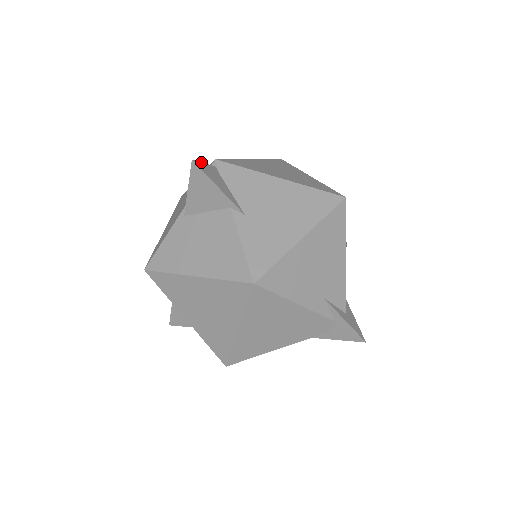
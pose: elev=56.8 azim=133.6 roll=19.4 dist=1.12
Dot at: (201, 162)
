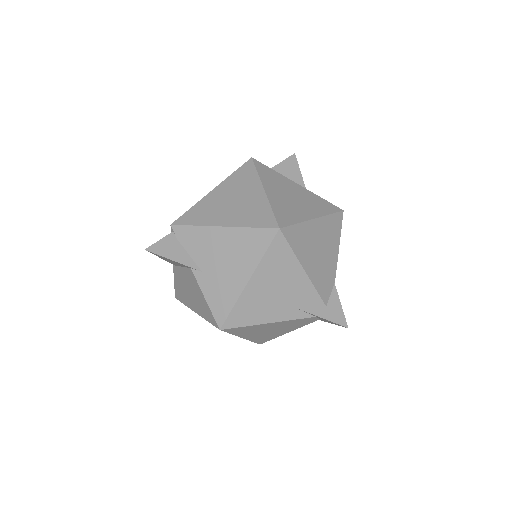
Dot at: occluded
